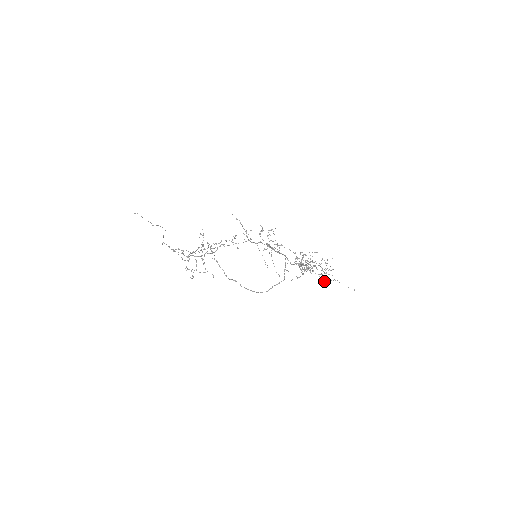
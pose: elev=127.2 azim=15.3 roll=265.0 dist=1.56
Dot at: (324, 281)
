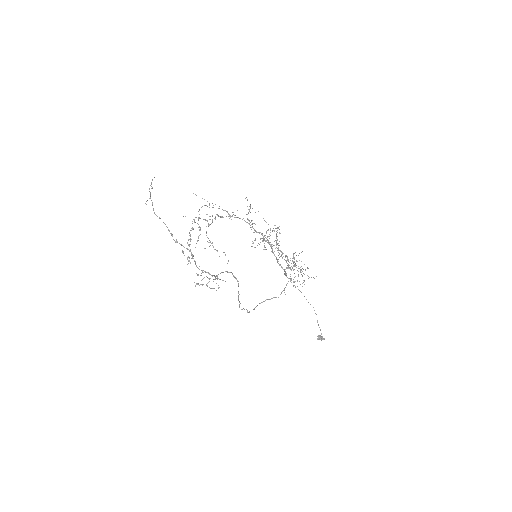
Dot at: (321, 340)
